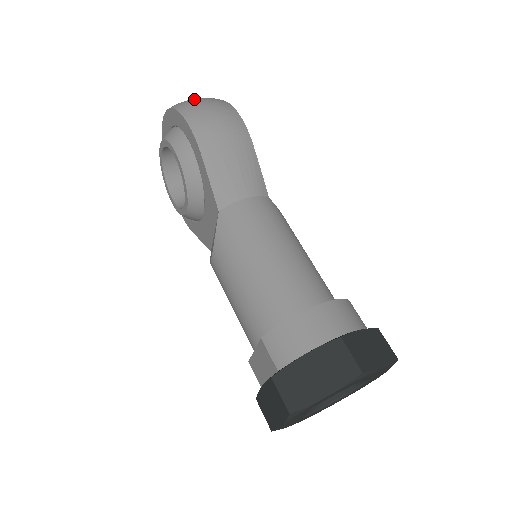
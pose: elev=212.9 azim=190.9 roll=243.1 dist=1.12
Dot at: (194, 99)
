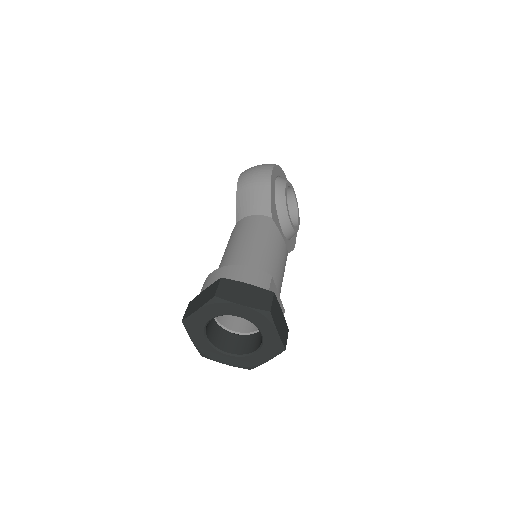
Dot at: occluded
